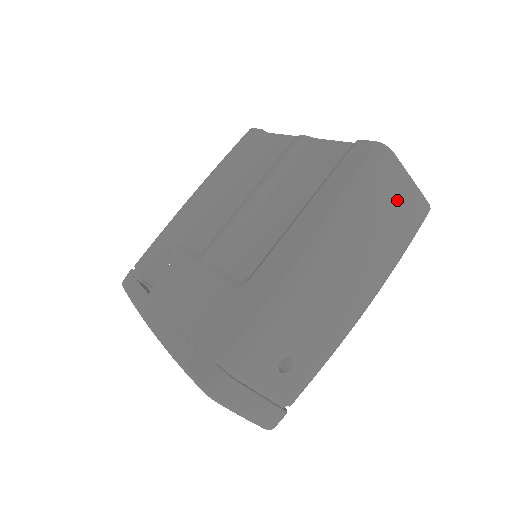
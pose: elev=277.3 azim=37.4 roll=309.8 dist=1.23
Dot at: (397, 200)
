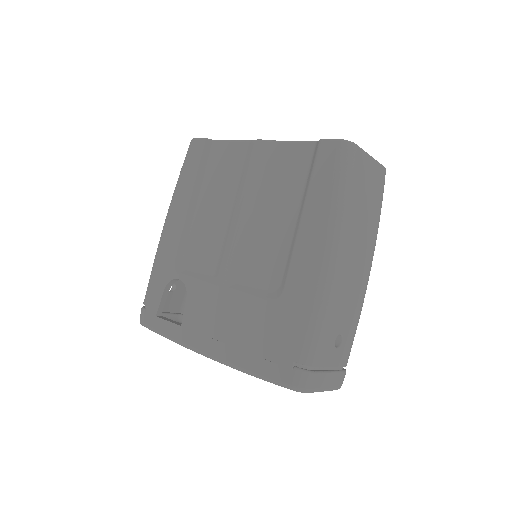
Dot at: (368, 179)
